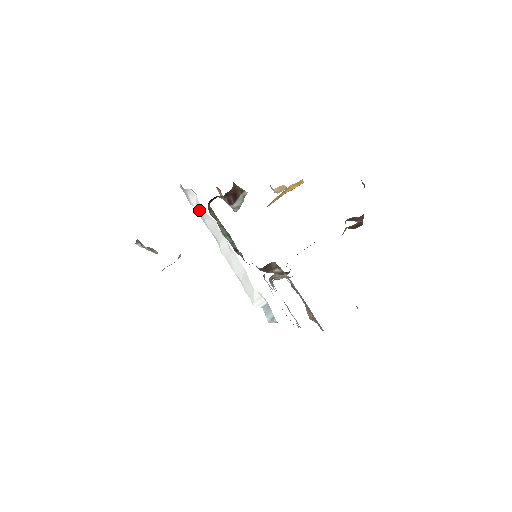
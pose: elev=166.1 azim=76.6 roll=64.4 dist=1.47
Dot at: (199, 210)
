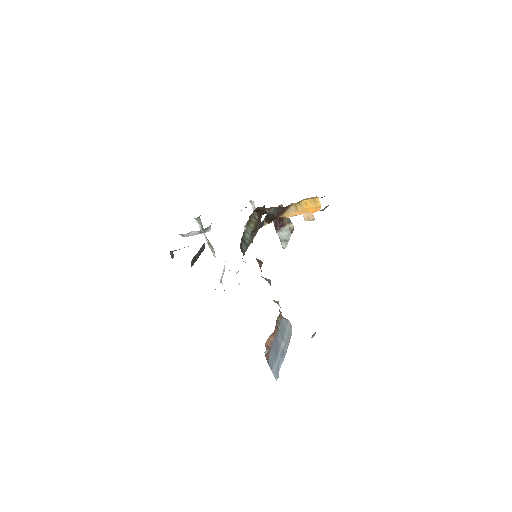
Dot at: occluded
